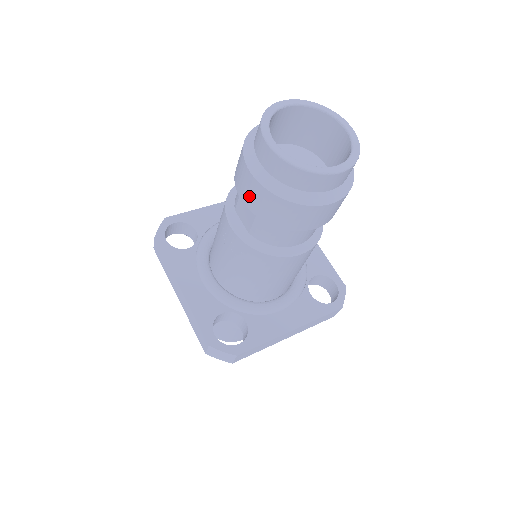
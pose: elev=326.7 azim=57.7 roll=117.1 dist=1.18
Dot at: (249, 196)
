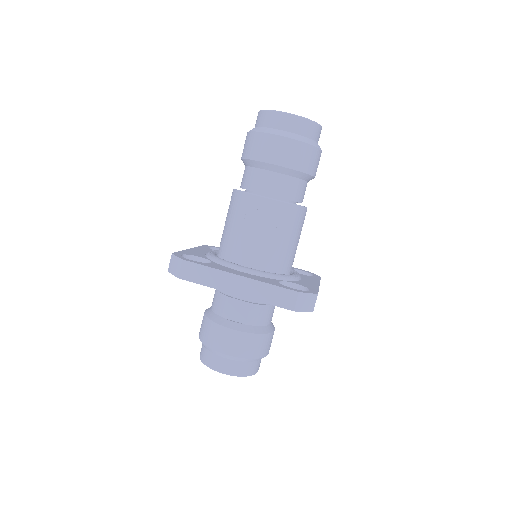
Dot at: (282, 155)
